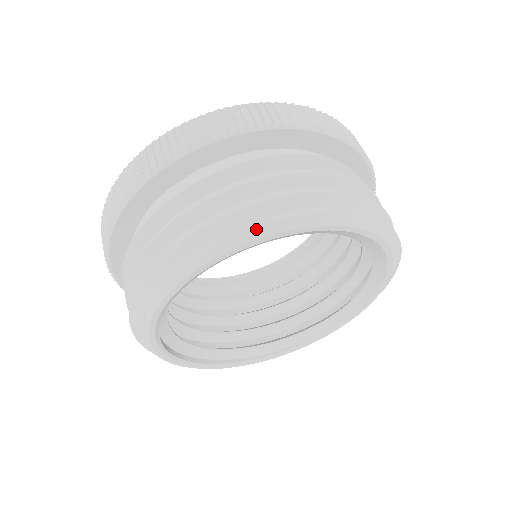
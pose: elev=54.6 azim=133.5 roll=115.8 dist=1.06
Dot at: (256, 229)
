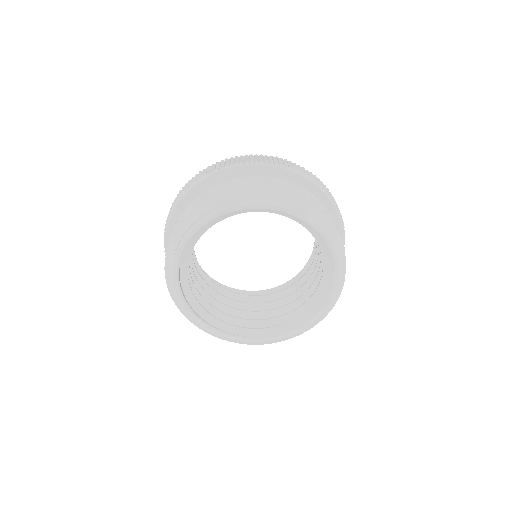
Dot at: (311, 213)
